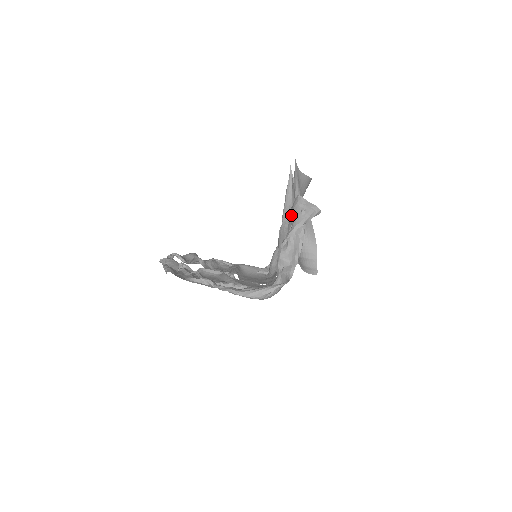
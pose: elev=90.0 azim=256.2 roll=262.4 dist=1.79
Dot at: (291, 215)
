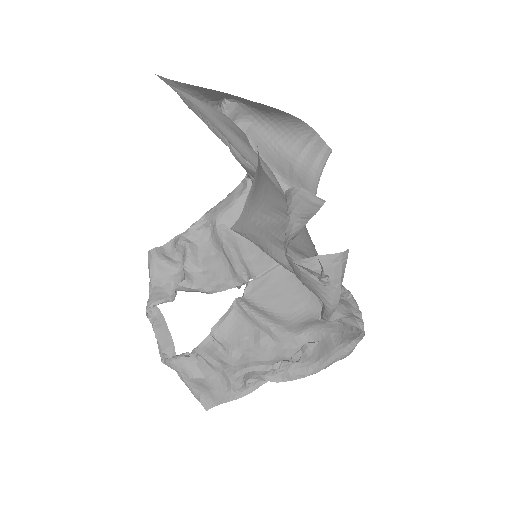
Dot at: occluded
